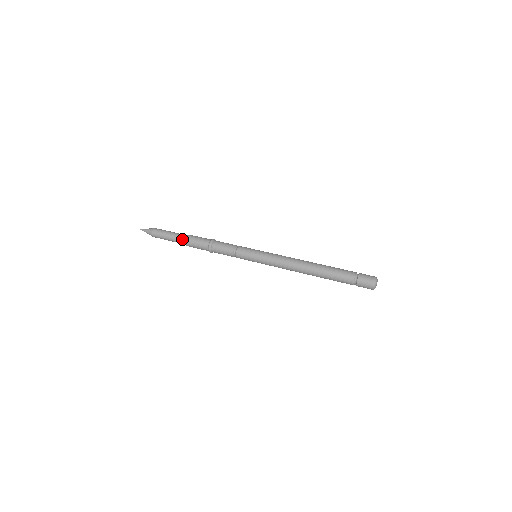
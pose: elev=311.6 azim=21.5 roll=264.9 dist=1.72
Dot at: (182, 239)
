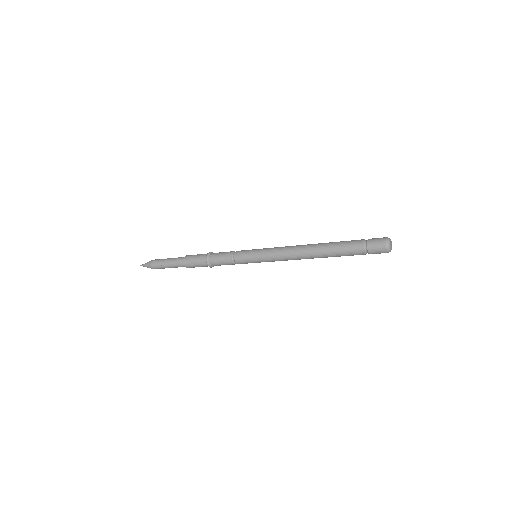
Dot at: (180, 261)
